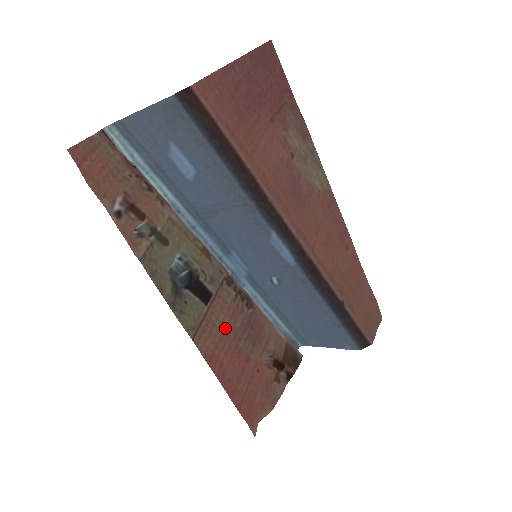
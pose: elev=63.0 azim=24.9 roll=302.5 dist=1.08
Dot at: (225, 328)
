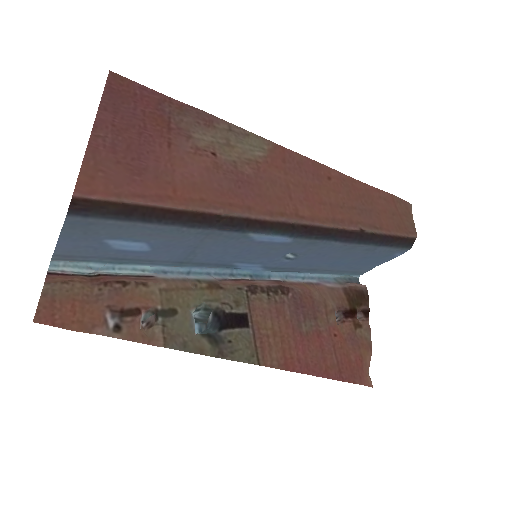
Dot at: (279, 330)
